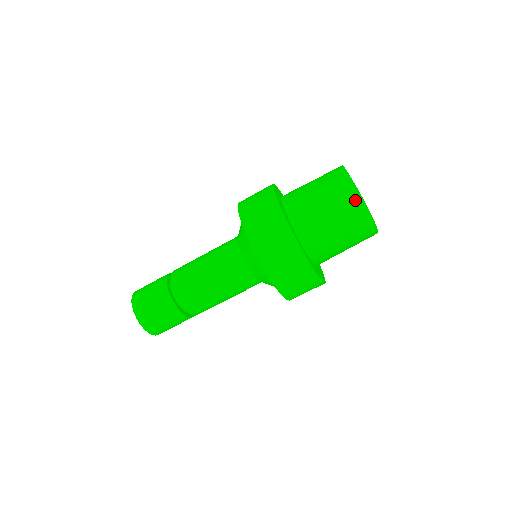
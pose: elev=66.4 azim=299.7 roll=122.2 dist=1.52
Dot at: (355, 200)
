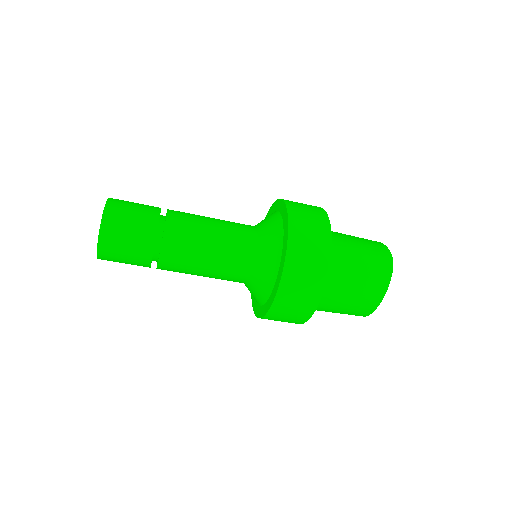
Dot at: (363, 314)
